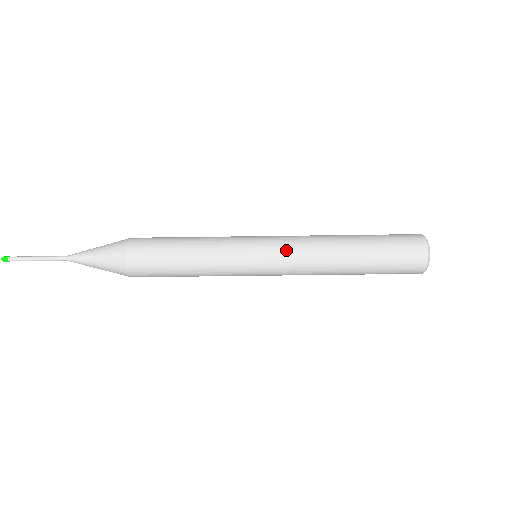
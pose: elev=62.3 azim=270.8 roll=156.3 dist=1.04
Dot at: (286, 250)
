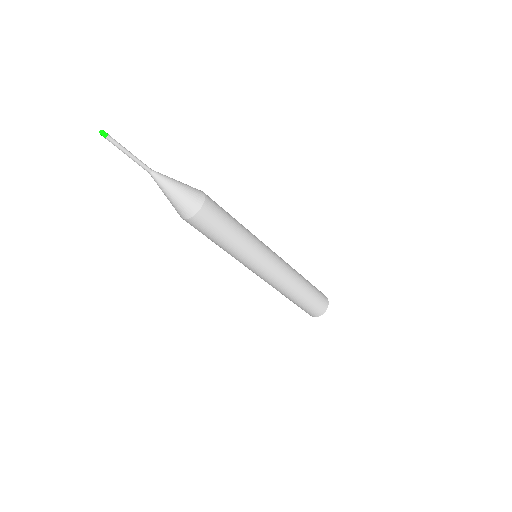
Dot at: (280, 261)
